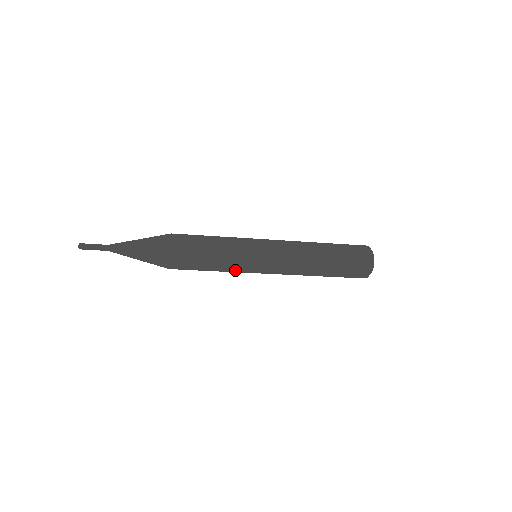
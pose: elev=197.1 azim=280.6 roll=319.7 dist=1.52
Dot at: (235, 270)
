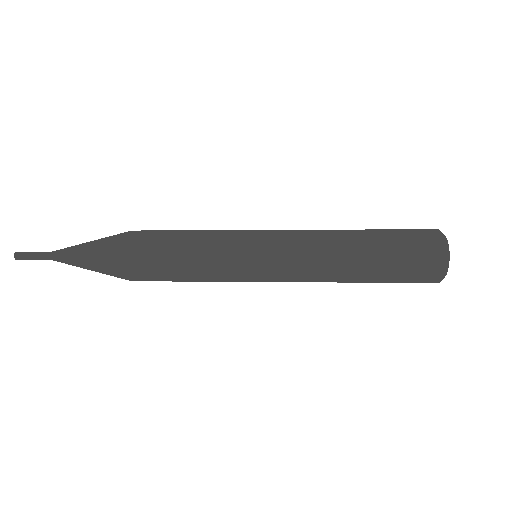
Dot at: occluded
